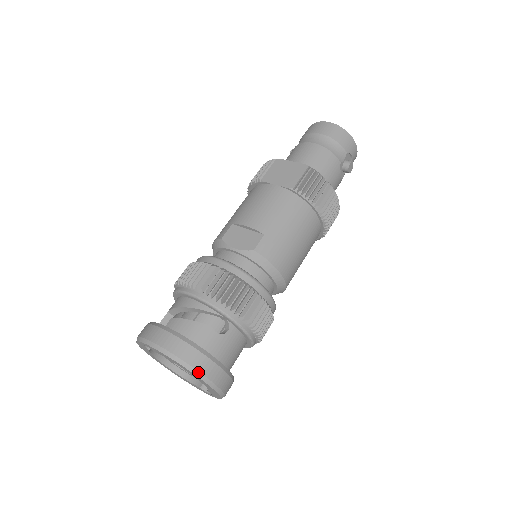
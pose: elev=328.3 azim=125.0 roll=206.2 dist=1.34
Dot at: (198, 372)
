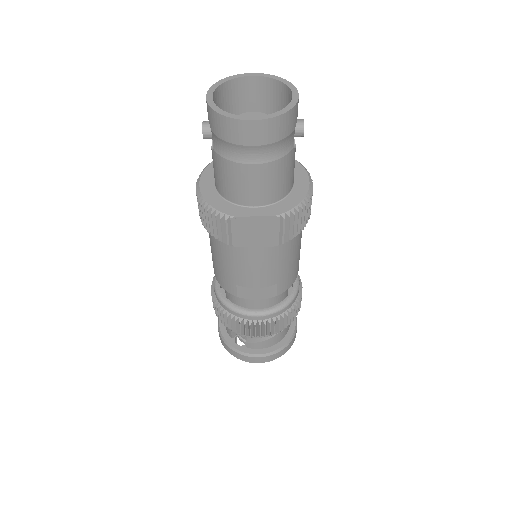
Dot at: occluded
